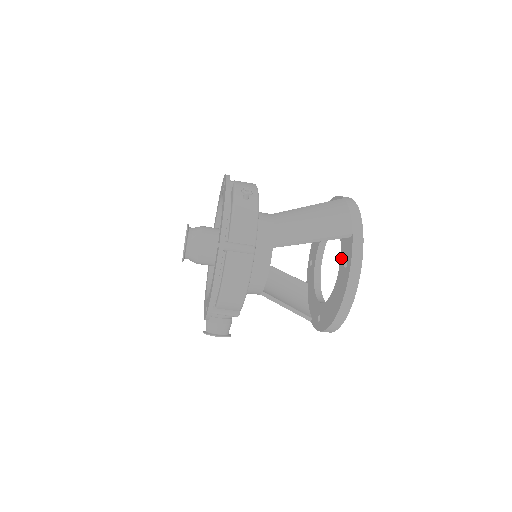
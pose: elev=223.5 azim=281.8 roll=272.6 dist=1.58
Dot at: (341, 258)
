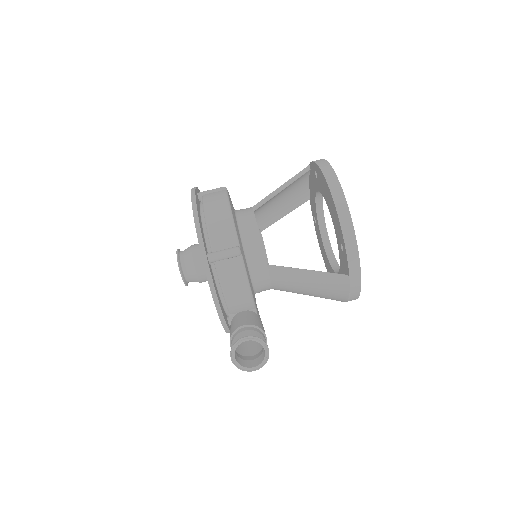
Dot at: (317, 188)
